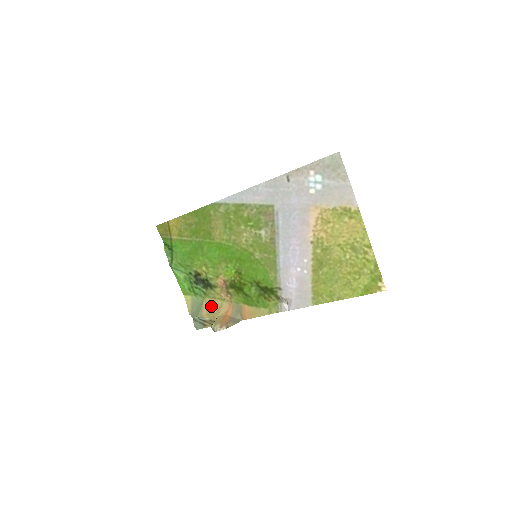
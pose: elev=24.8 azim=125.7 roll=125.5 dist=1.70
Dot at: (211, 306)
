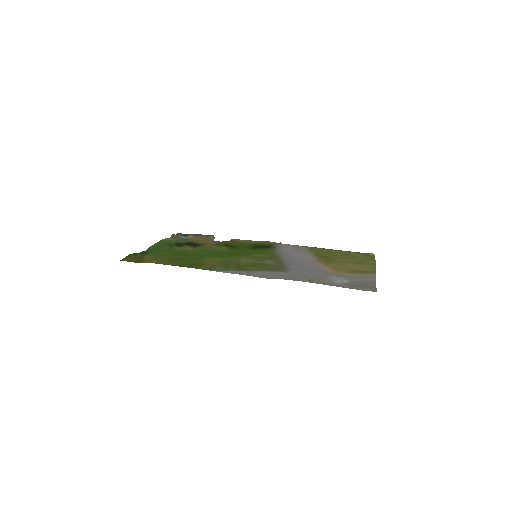
Dot at: occluded
